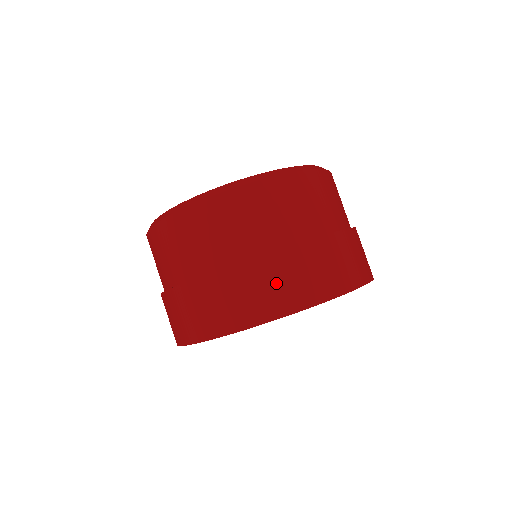
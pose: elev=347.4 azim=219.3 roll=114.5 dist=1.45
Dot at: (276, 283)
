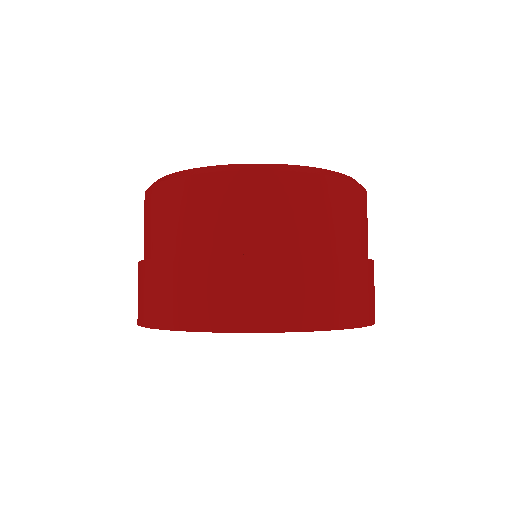
Dot at: (165, 292)
